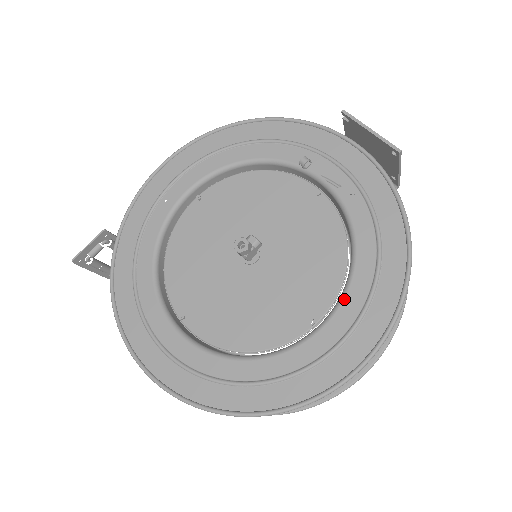
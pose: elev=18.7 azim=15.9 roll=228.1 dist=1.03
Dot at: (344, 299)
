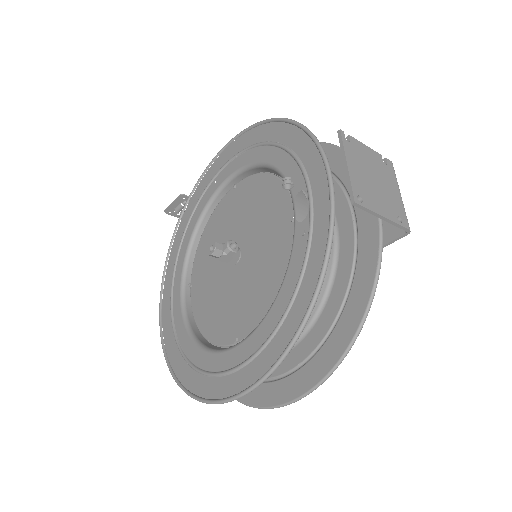
Dot at: (251, 335)
